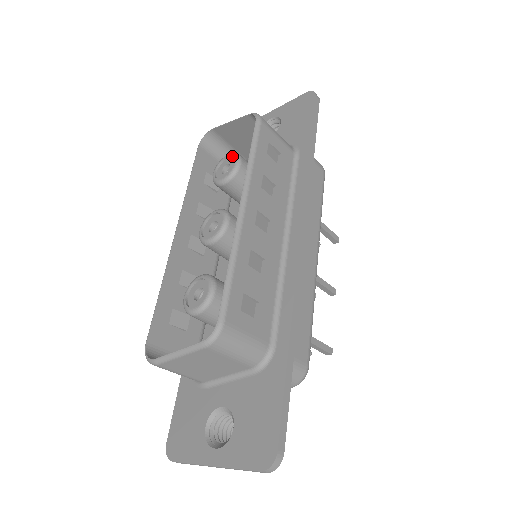
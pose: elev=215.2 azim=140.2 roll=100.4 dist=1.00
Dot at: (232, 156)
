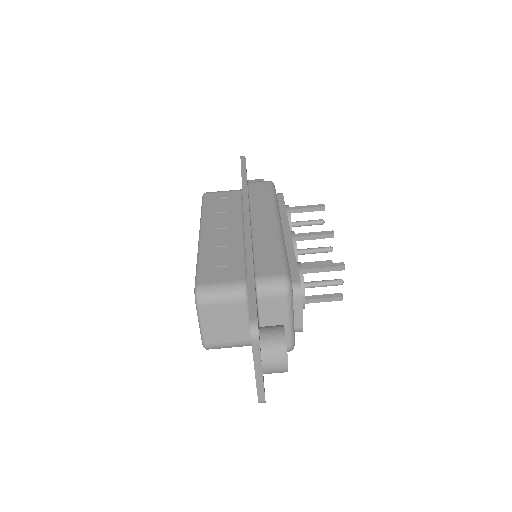
Dot at: occluded
